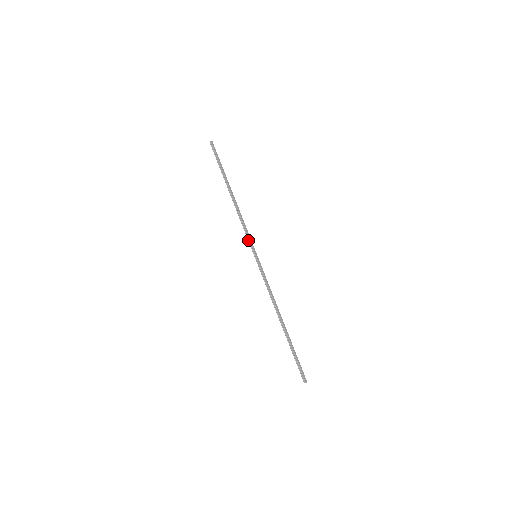
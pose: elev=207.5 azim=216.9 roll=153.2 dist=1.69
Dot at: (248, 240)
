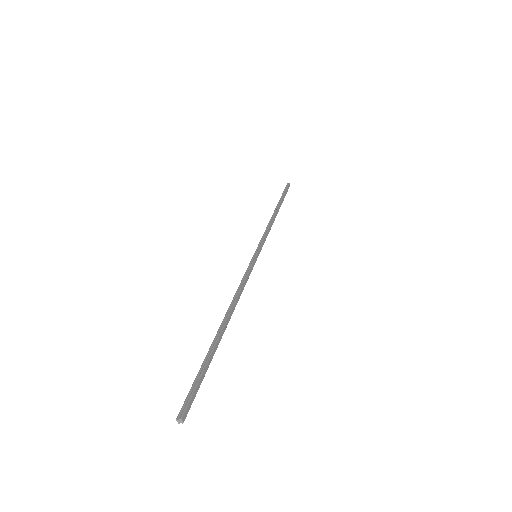
Dot at: (260, 241)
